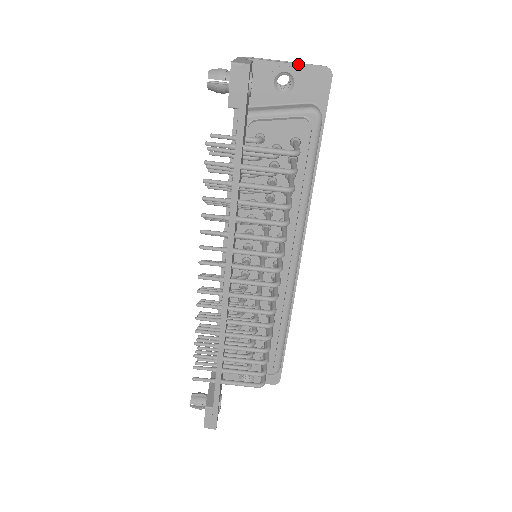
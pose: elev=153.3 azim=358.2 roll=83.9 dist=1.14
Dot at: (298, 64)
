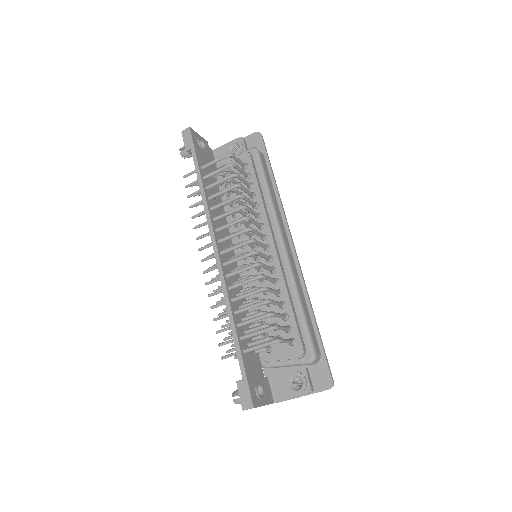
Dot at: occluded
